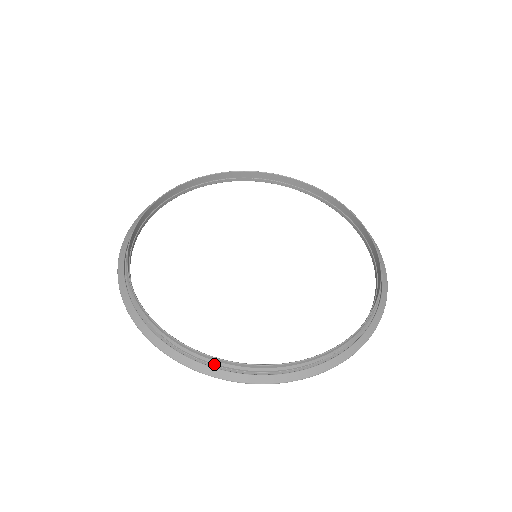
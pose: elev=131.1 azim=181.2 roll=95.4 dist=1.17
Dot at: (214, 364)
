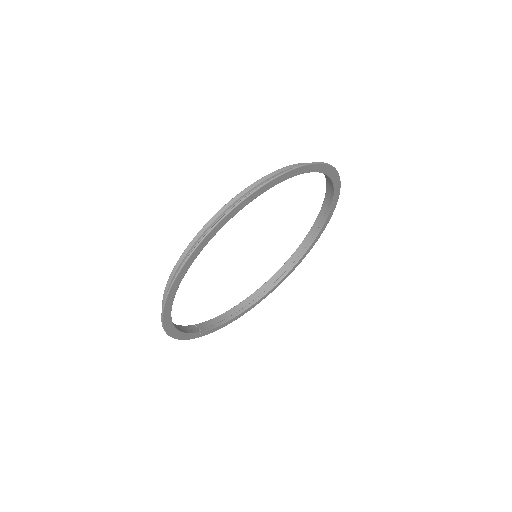
Dot at: (176, 285)
